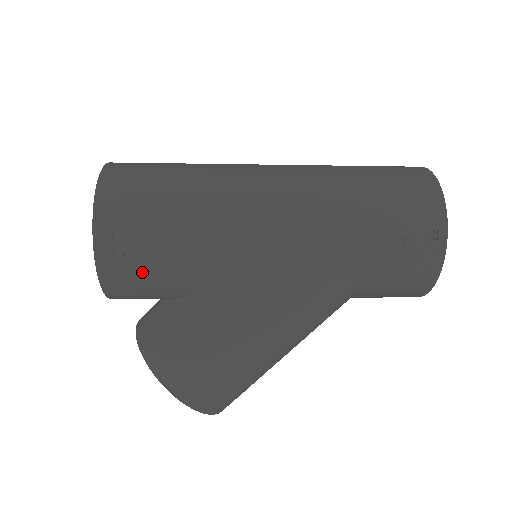
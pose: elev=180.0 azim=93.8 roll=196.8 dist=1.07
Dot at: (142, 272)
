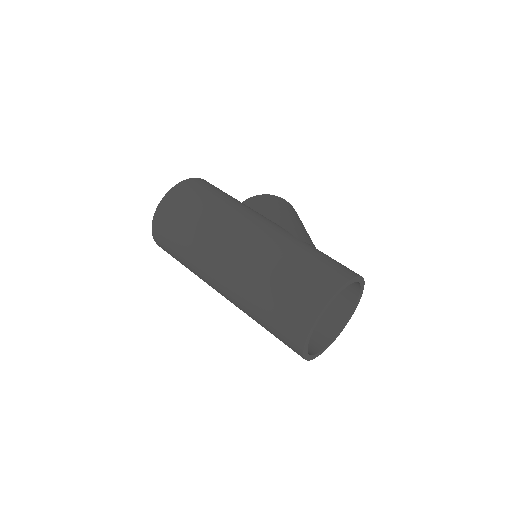
Dot at: occluded
